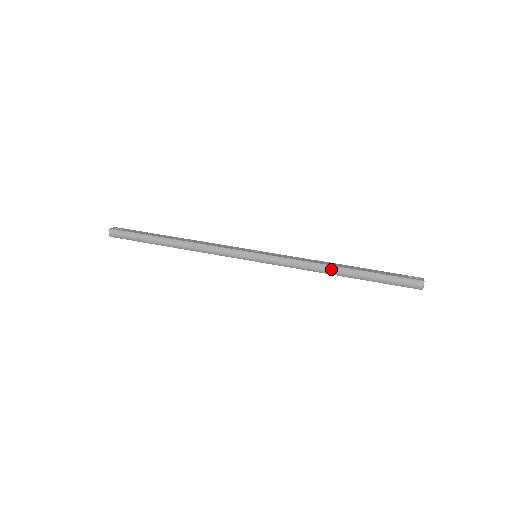
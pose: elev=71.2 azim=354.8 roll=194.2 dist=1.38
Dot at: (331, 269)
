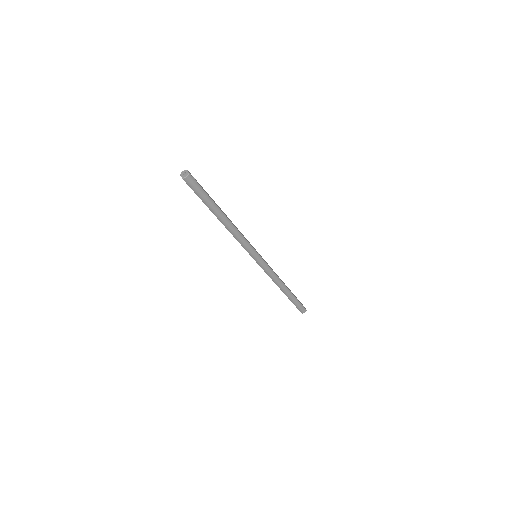
Dot at: (283, 286)
